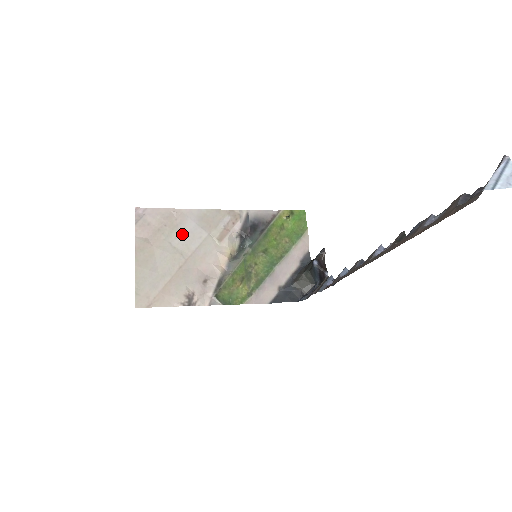
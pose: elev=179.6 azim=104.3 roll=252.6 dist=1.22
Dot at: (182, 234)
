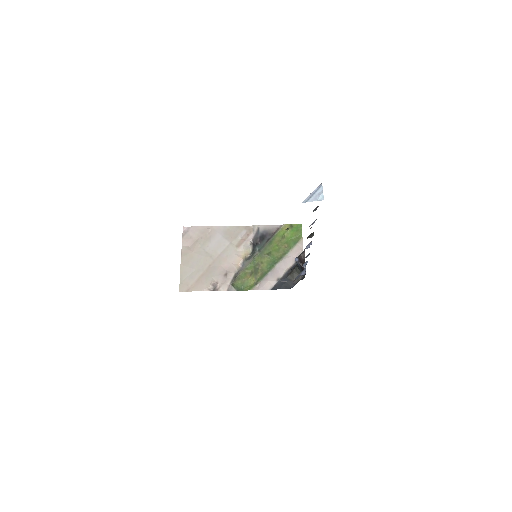
Dot at: (212, 243)
